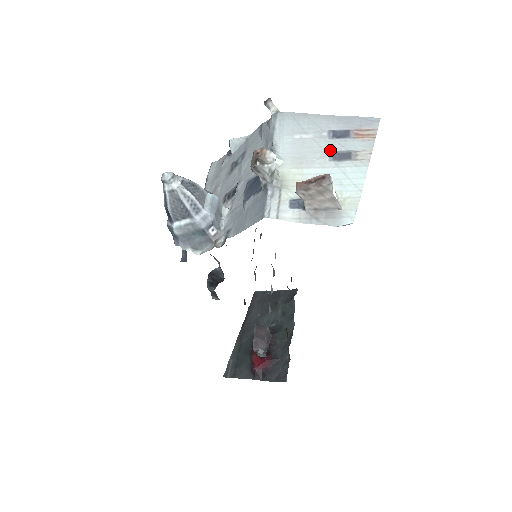
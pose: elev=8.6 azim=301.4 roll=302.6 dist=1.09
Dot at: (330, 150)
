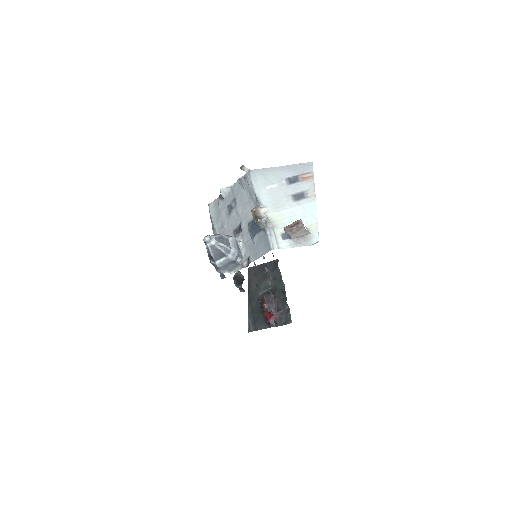
Dot at: (291, 194)
